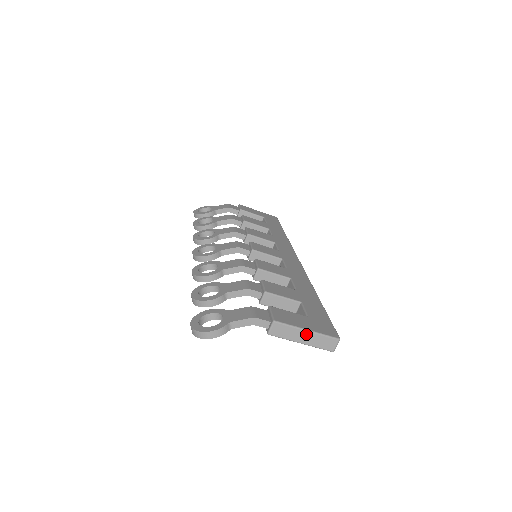
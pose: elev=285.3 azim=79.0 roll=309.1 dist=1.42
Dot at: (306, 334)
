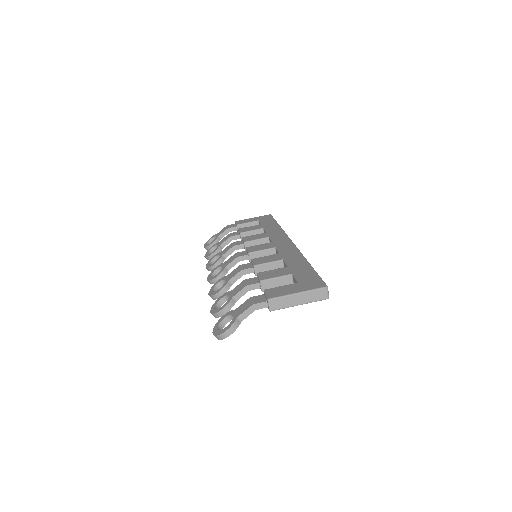
Dot at: (298, 296)
